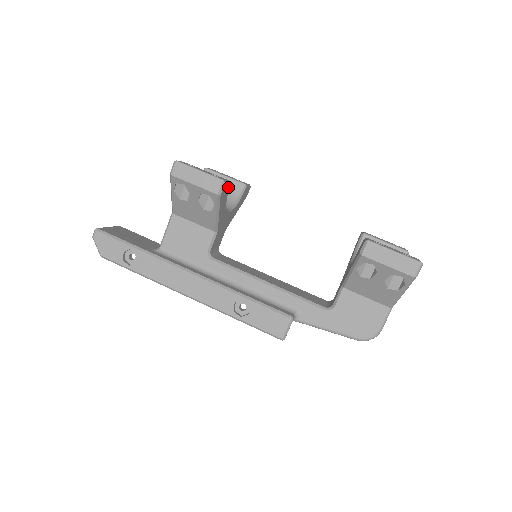
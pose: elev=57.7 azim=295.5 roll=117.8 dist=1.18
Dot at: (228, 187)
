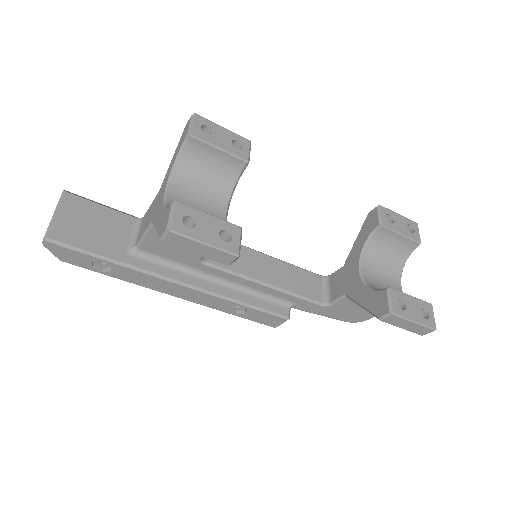
Dot at: (239, 238)
